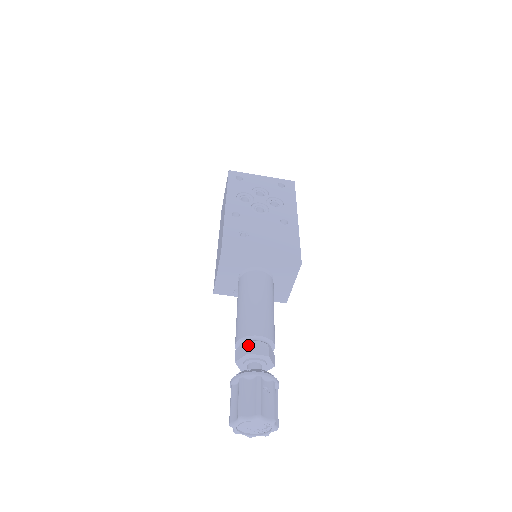
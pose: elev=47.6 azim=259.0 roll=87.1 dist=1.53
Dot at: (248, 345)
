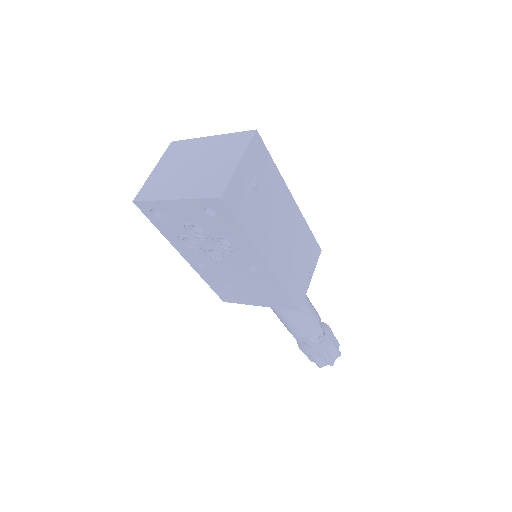
Dot at: occluded
